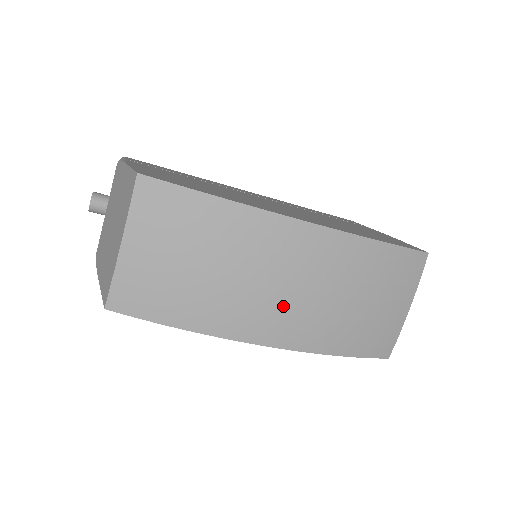
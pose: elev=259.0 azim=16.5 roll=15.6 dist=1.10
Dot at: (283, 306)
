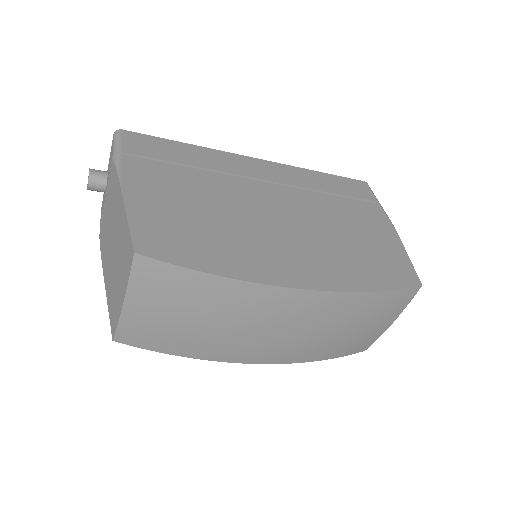
Dot at: (273, 343)
